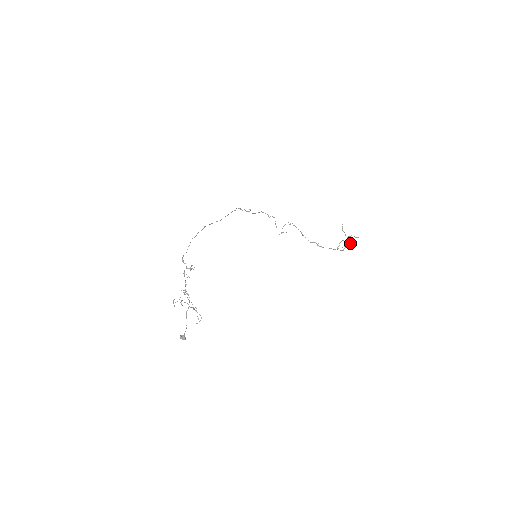
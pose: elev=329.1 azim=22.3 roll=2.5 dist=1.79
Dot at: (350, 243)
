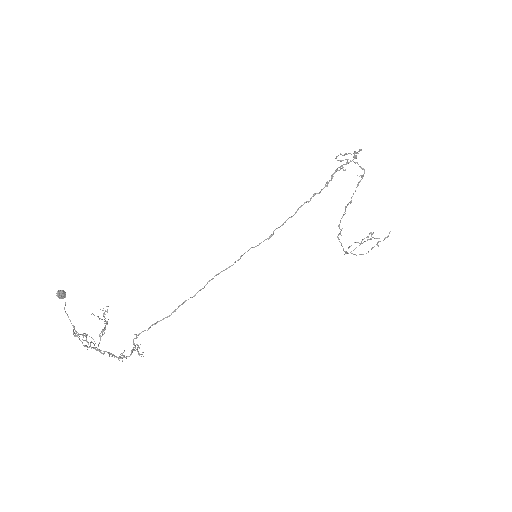
Dot at: occluded
